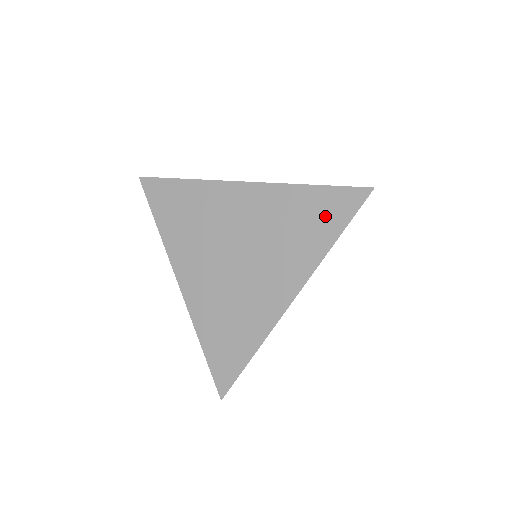
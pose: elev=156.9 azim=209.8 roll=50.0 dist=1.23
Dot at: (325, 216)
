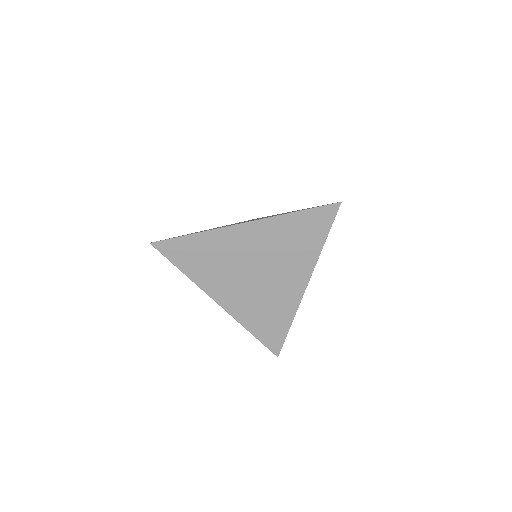
Dot at: occluded
